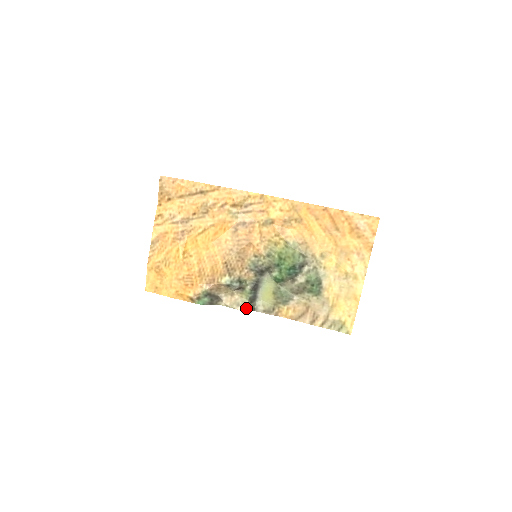
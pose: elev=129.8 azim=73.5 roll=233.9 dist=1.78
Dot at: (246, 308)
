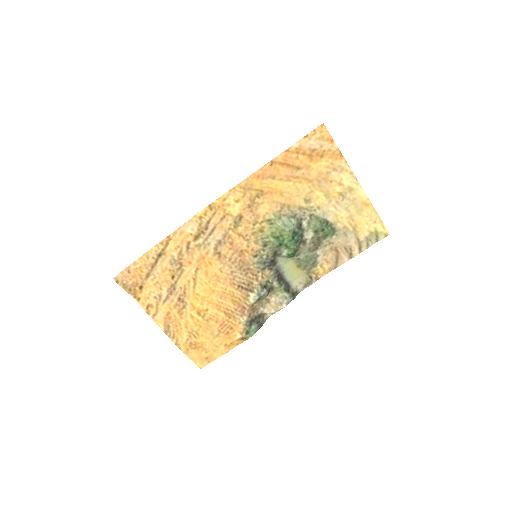
Dot at: (289, 300)
